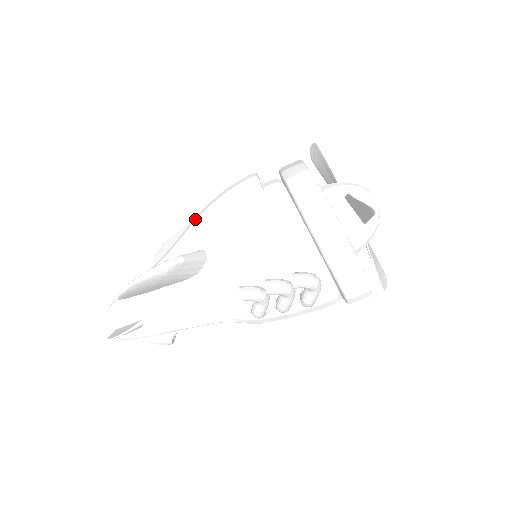
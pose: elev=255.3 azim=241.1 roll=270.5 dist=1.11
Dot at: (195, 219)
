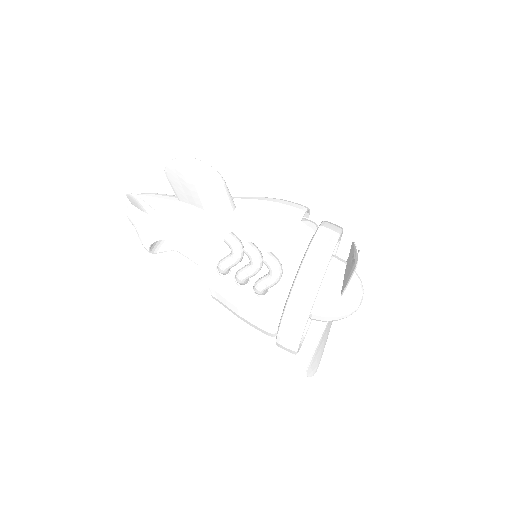
Dot at: occluded
